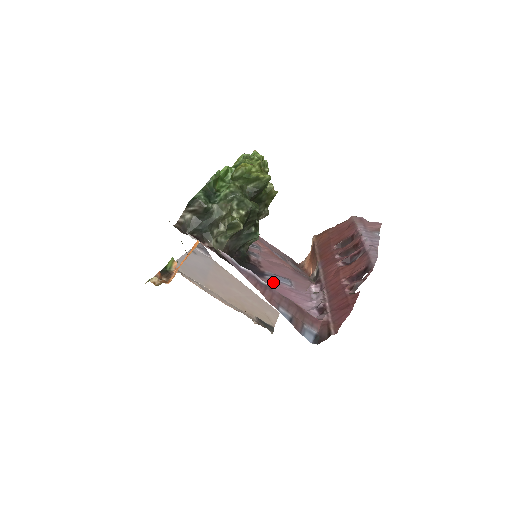
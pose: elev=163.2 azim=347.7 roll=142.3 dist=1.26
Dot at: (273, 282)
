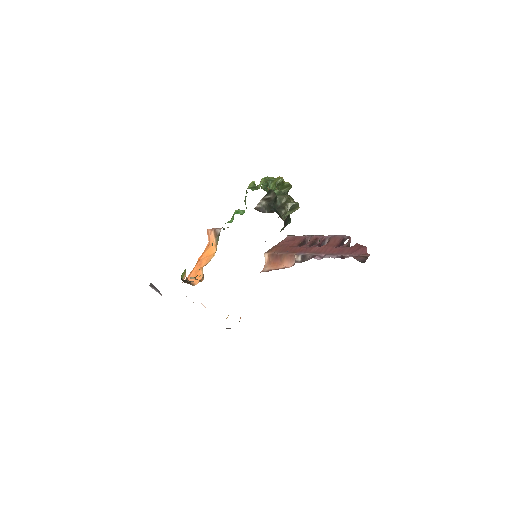
Dot at: occluded
